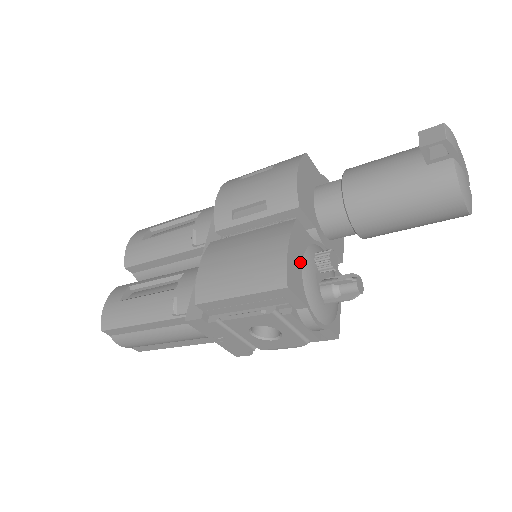
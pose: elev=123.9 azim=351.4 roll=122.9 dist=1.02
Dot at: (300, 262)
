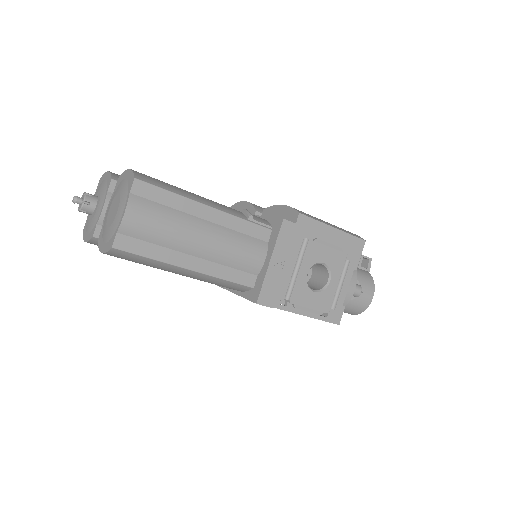
Dot at: occluded
